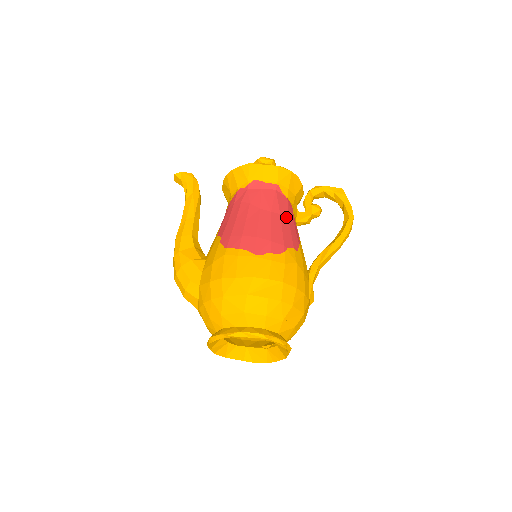
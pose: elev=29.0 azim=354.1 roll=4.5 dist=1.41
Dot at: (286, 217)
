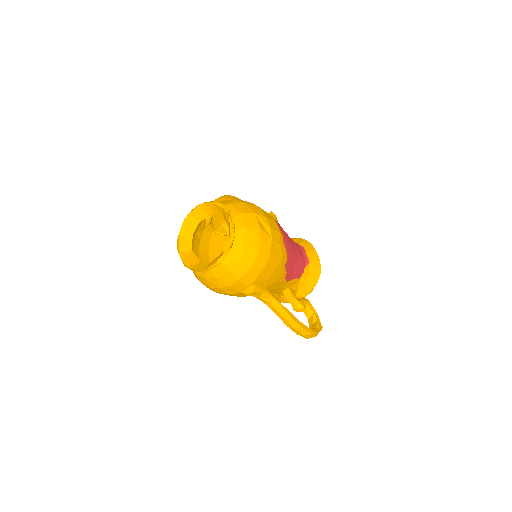
Dot at: (297, 264)
